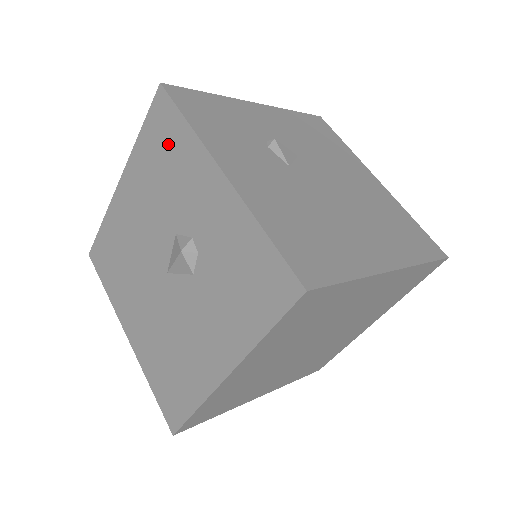
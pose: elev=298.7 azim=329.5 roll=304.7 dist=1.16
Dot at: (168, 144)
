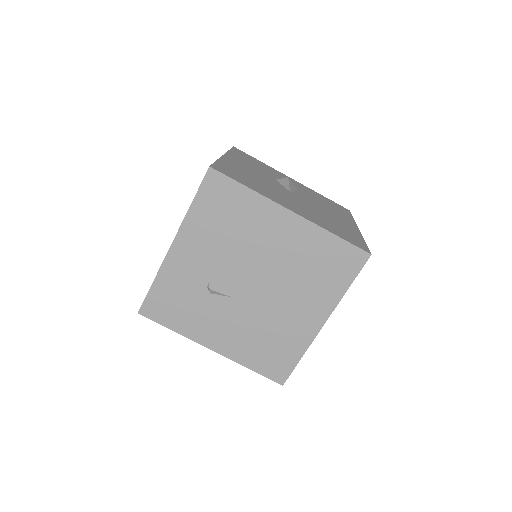
Dot at: occluded
